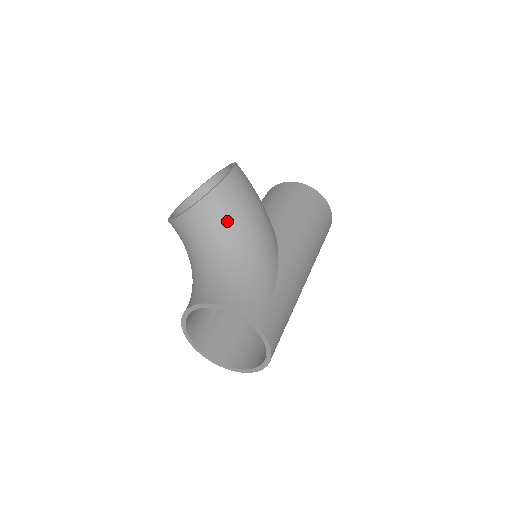
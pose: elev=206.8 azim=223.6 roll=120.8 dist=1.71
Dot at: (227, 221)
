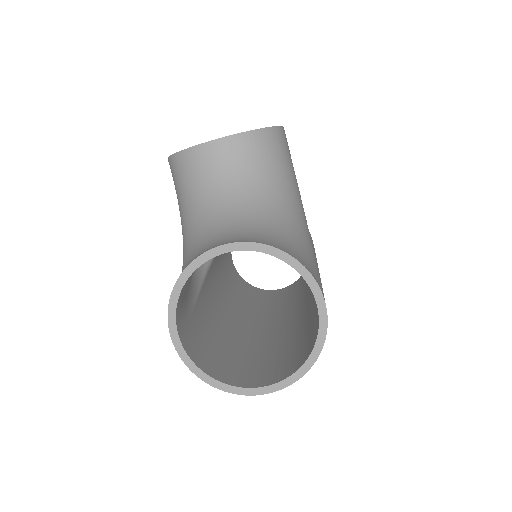
Dot at: (276, 171)
